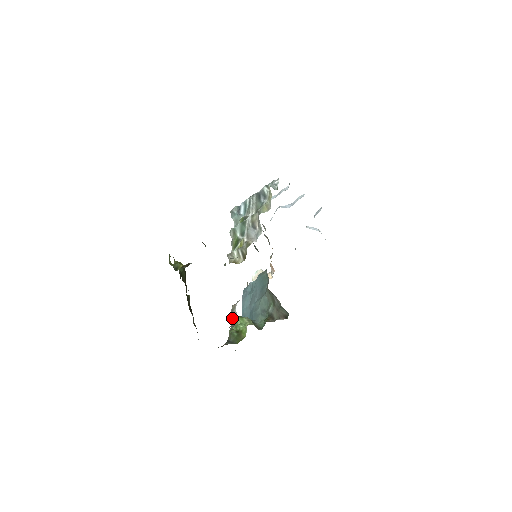
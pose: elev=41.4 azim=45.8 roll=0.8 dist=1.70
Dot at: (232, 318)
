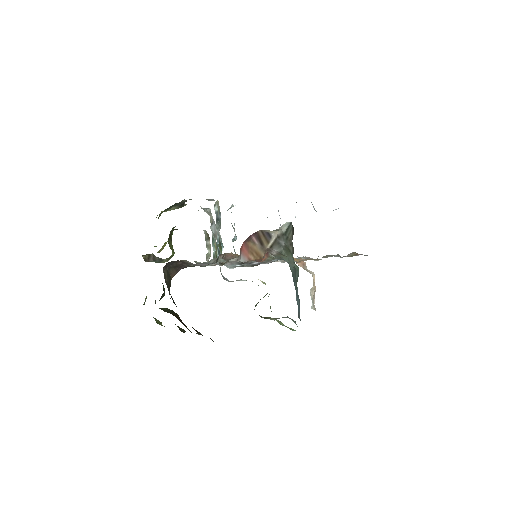
Dot at: (223, 277)
